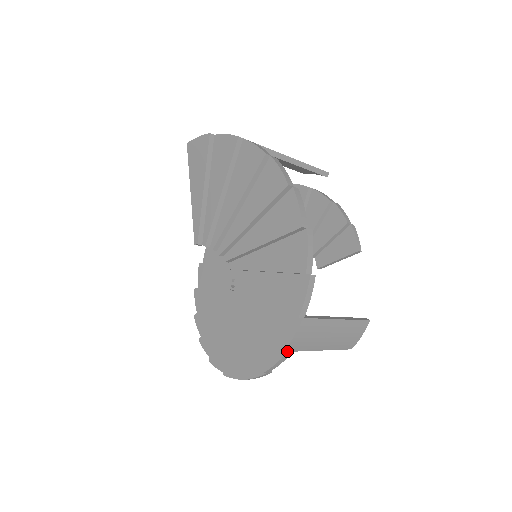
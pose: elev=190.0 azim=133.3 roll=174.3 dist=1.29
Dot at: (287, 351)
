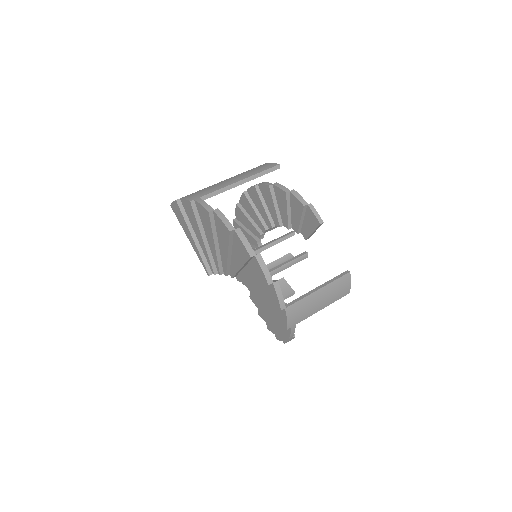
Dot at: (291, 327)
